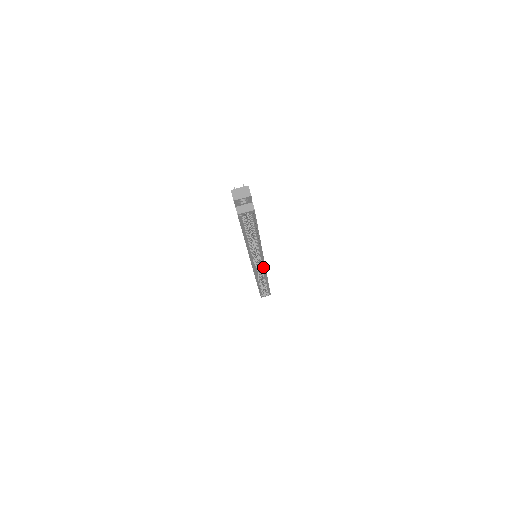
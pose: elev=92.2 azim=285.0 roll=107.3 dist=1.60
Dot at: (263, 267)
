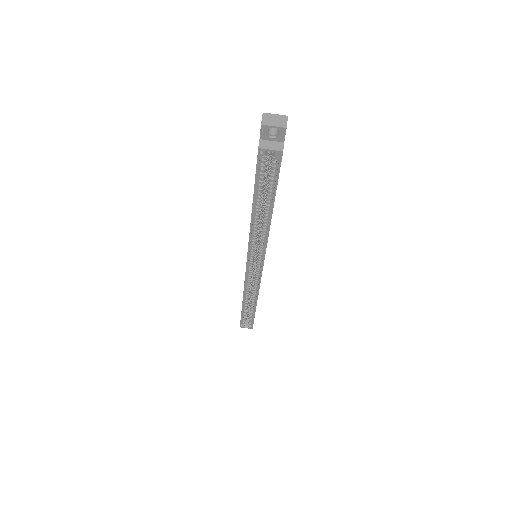
Dot at: (259, 275)
